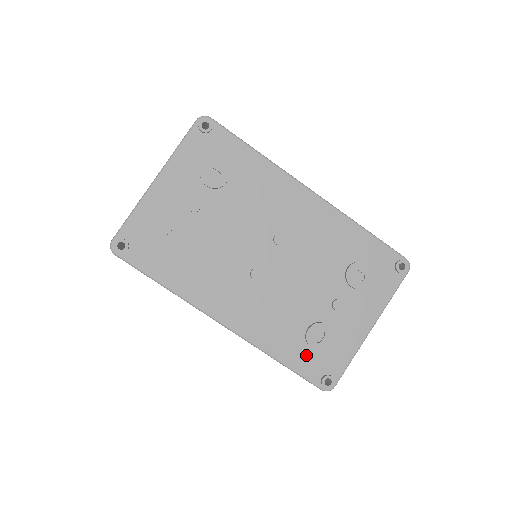
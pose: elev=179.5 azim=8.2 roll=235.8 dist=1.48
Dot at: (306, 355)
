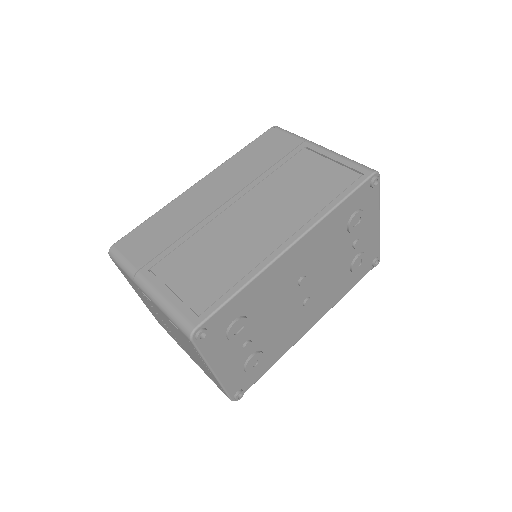
Dot at: (358, 273)
